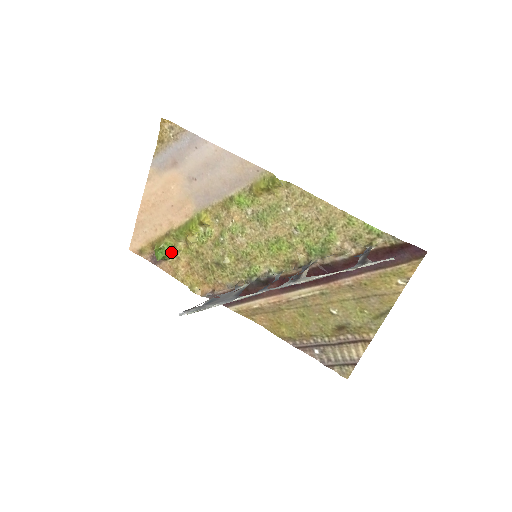
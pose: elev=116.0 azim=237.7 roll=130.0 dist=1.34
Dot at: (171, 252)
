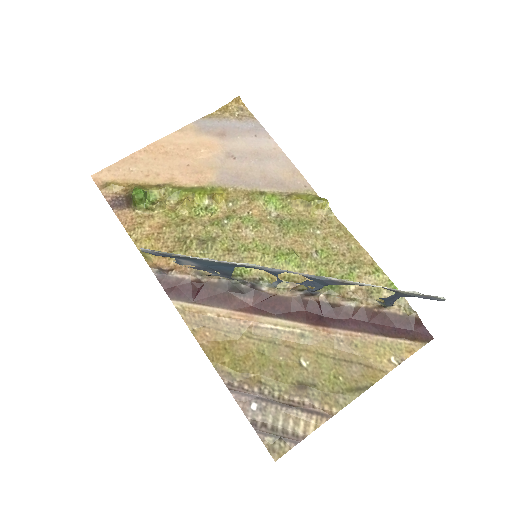
Dot at: (151, 203)
